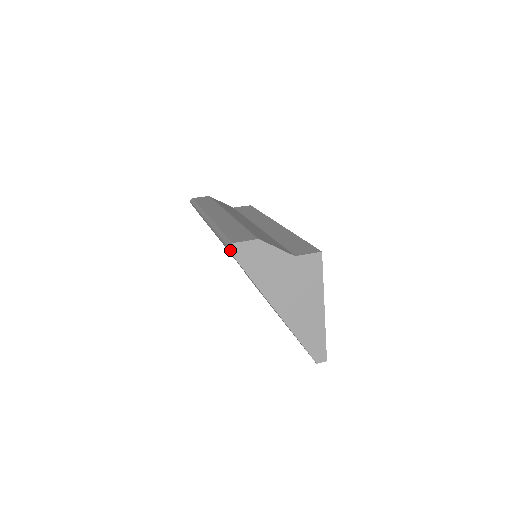
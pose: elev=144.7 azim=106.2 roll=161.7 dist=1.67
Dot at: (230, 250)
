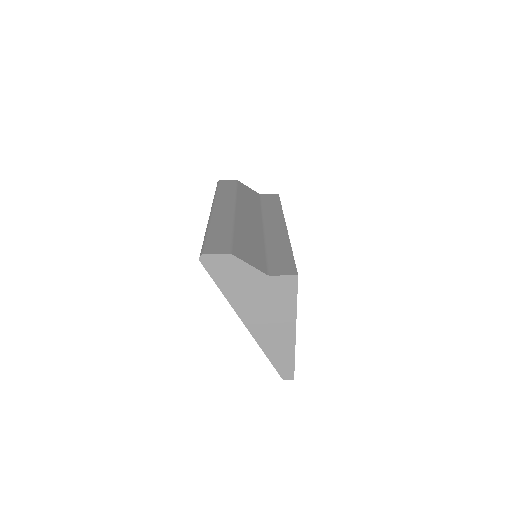
Dot at: (201, 260)
